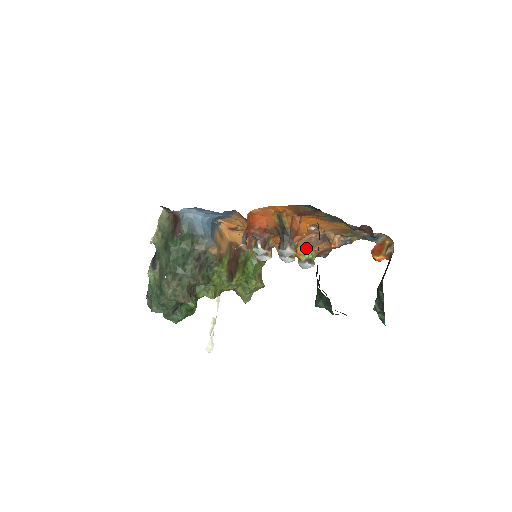
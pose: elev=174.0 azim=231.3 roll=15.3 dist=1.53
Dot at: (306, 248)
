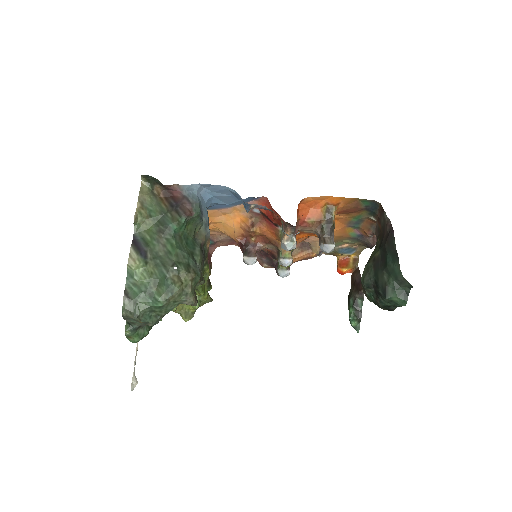
Dot at: occluded
